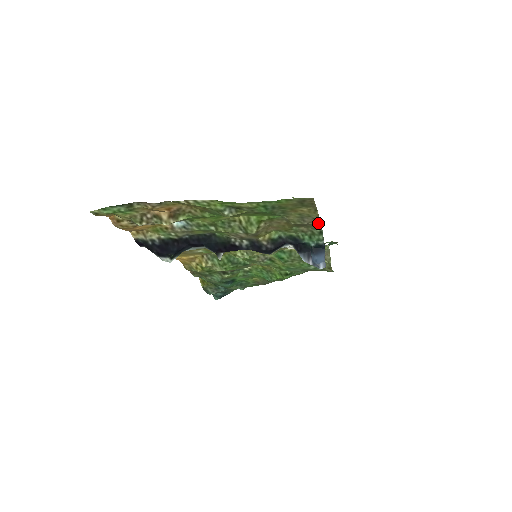
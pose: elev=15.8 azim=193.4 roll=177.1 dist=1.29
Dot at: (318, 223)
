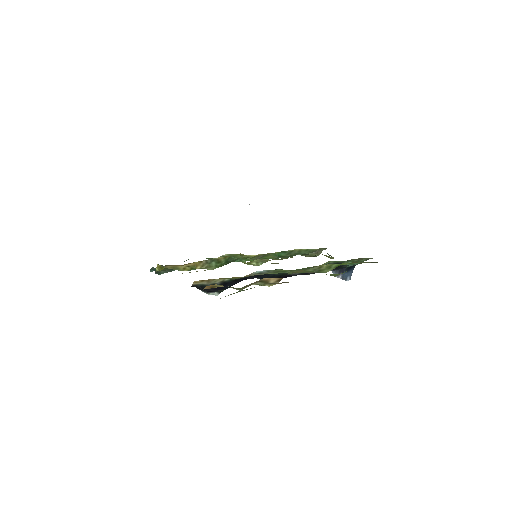
Dot at: occluded
